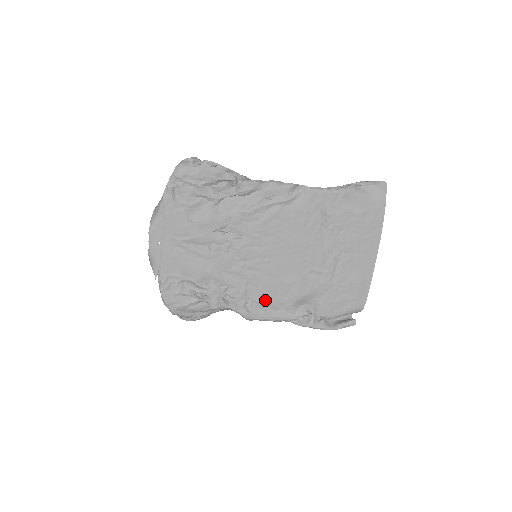
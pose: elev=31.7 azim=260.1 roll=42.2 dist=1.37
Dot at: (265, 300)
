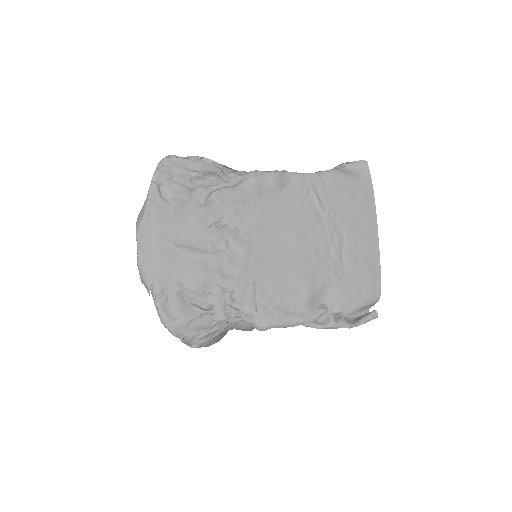
Dot at: (277, 301)
